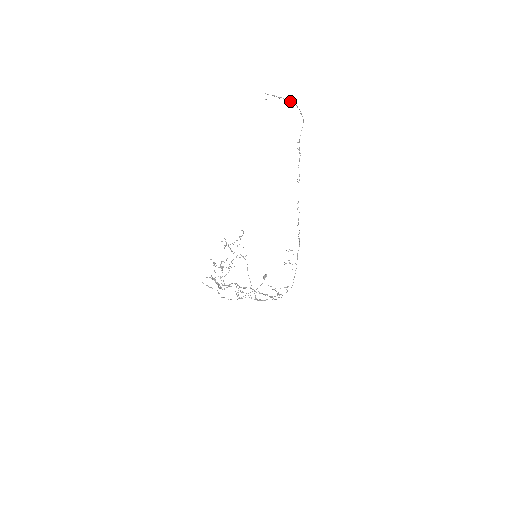
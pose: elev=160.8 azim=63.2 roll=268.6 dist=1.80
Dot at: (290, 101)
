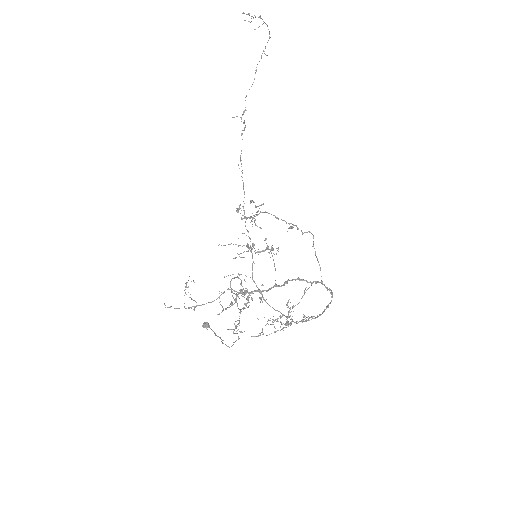
Dot at: (270, 37)
